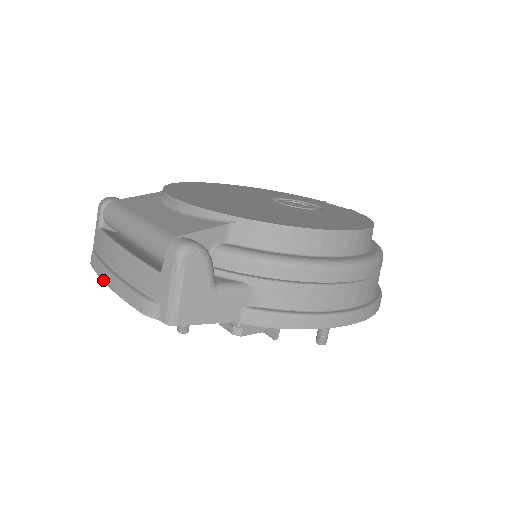
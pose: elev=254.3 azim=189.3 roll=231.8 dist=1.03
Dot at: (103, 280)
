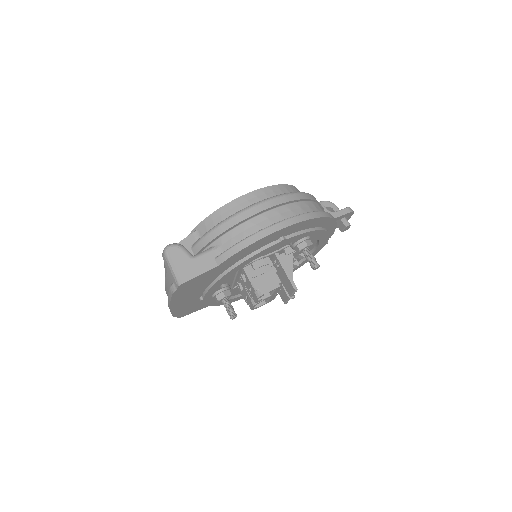
Dot at: (170, 310)
